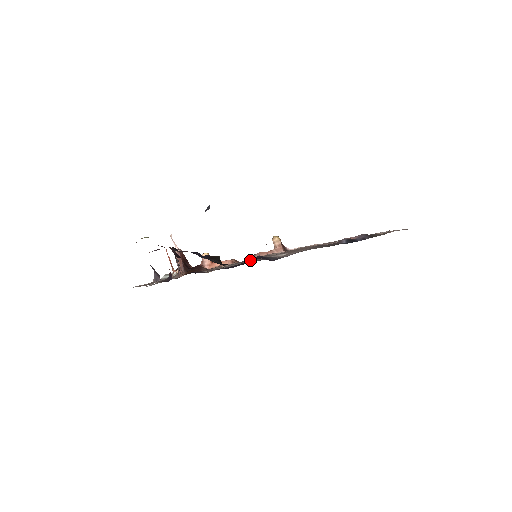
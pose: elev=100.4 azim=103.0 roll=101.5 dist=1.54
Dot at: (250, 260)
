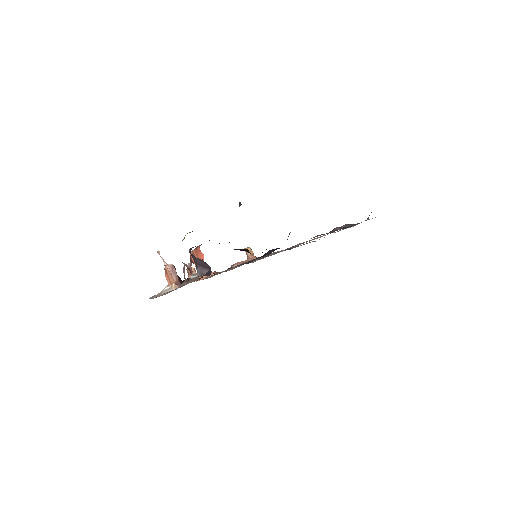
Dot at: (266, 253)
